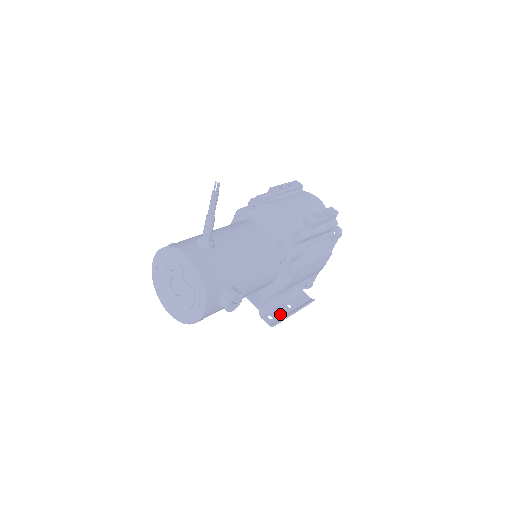
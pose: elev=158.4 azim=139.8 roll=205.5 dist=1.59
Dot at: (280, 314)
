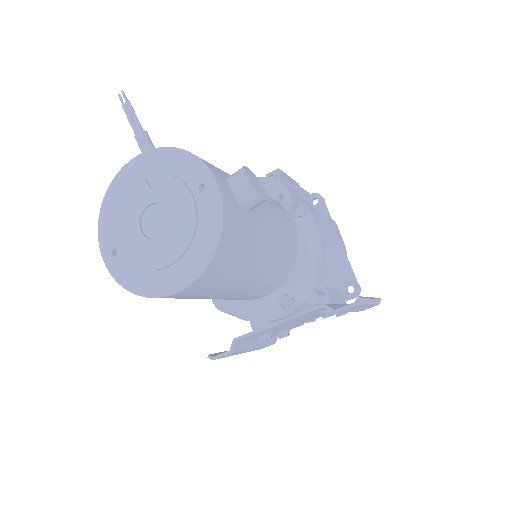
Dot at: occluded
